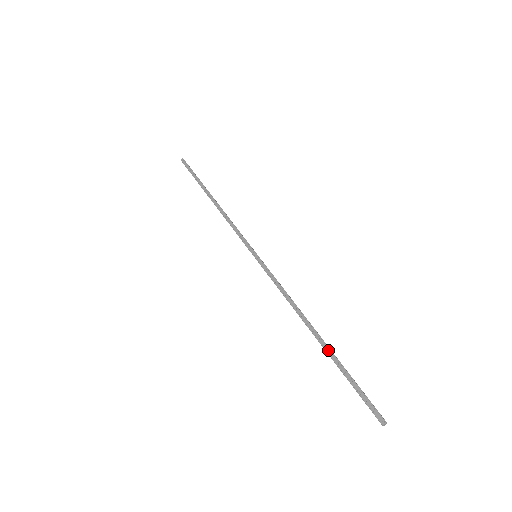
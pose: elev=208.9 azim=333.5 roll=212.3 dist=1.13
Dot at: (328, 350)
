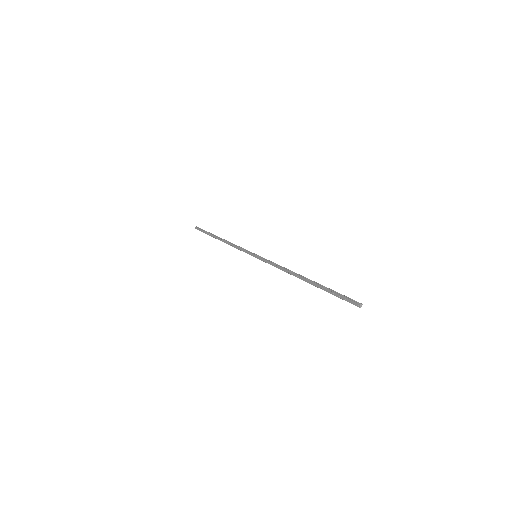
Dot at: (314, 284)
